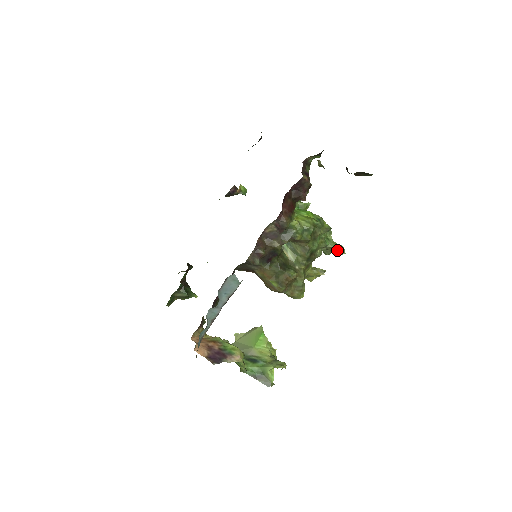
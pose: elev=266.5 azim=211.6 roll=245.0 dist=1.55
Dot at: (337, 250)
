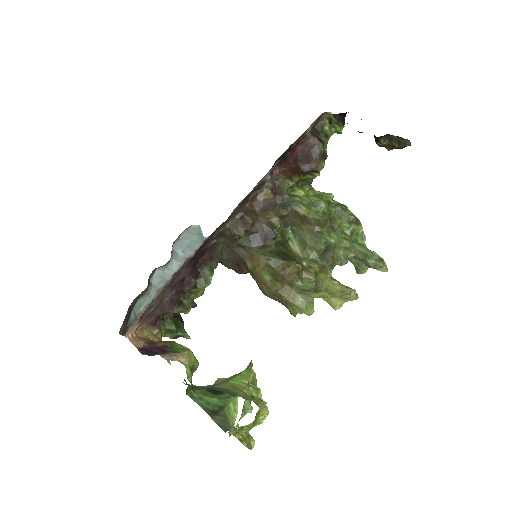
Dot at: (372, 259)
